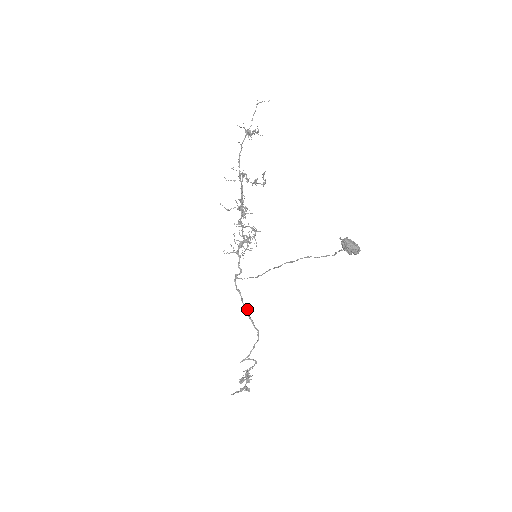
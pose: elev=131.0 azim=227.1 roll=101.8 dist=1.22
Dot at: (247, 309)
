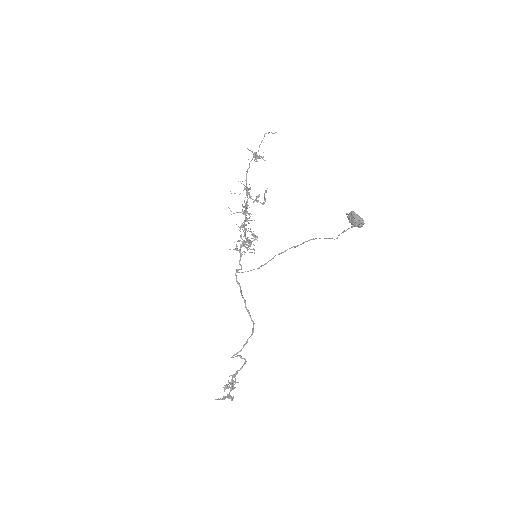
Dot at: (245, 301)
